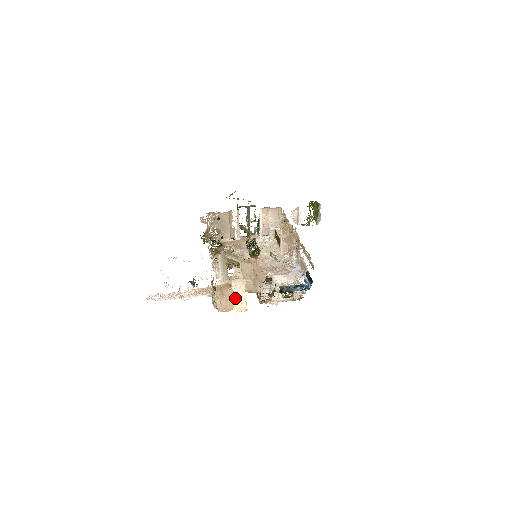
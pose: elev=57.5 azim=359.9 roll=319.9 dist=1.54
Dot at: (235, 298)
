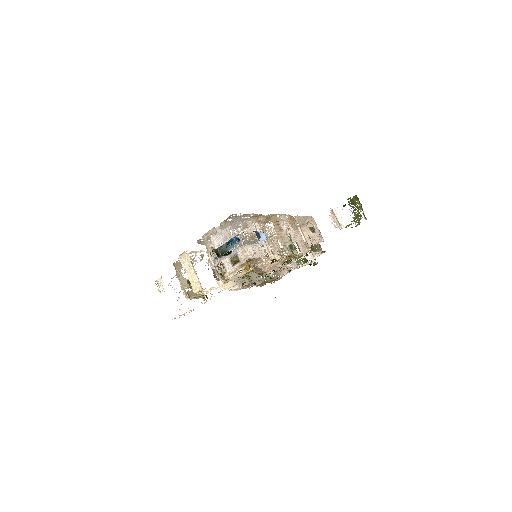
Dot at: (189, 277)
